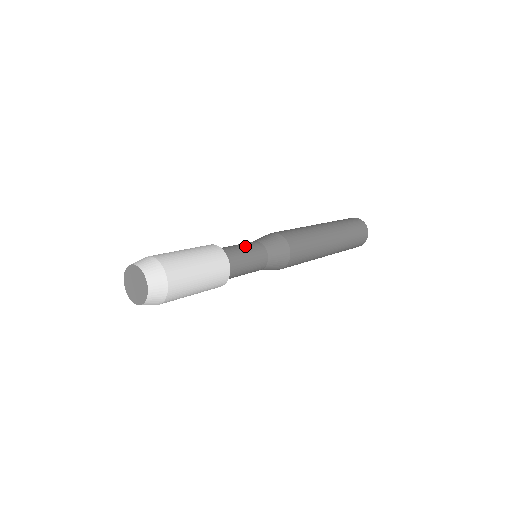
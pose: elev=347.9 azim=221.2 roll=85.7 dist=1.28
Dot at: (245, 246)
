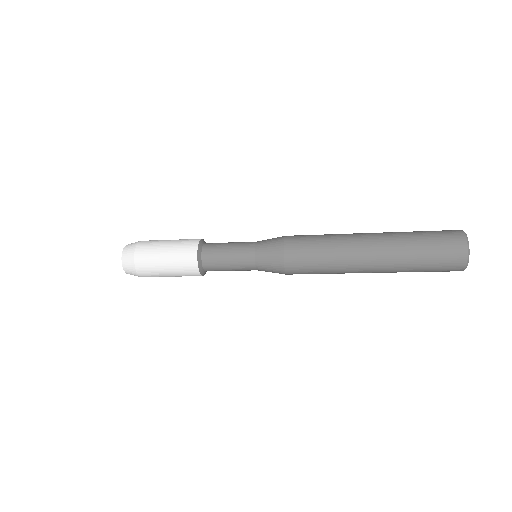
Dot at: (235, 242)
